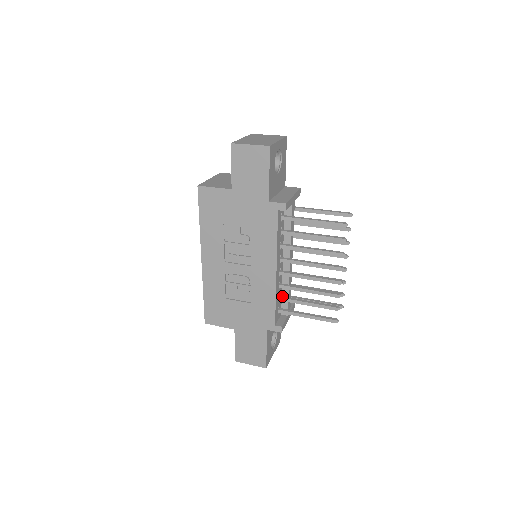
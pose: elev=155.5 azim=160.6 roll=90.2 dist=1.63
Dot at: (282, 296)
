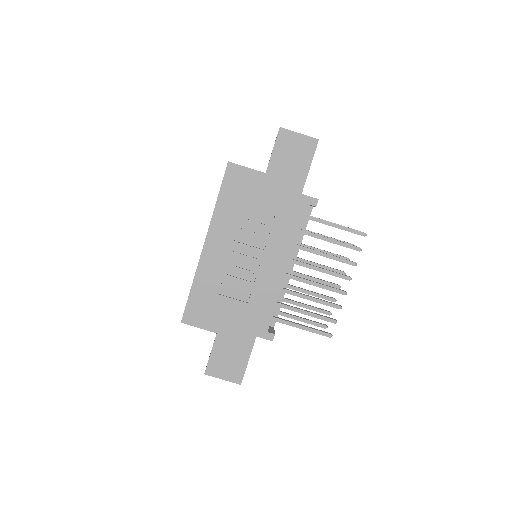
Dot at: (278, 302)
